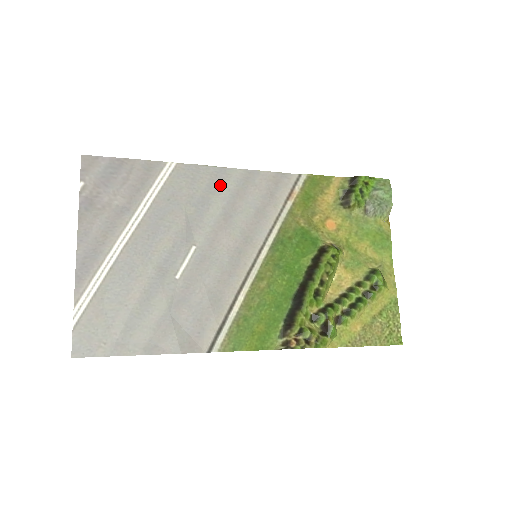
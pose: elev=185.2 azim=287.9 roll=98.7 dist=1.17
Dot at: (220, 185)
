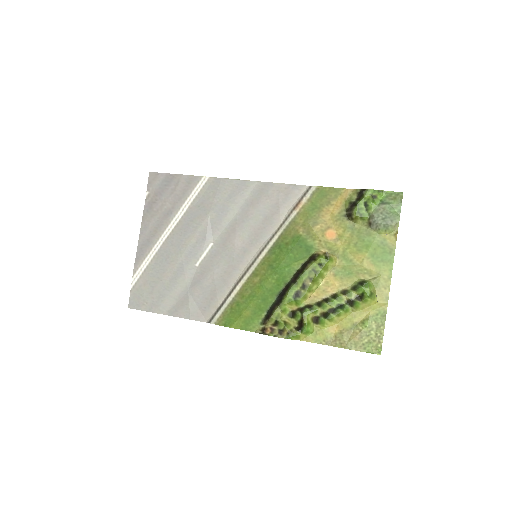
Dot at: (239, 195)
